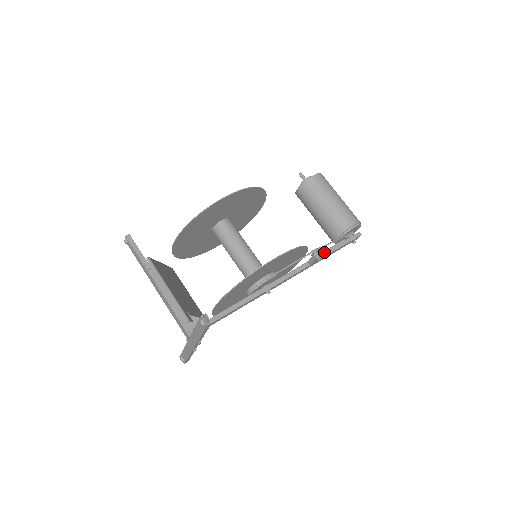
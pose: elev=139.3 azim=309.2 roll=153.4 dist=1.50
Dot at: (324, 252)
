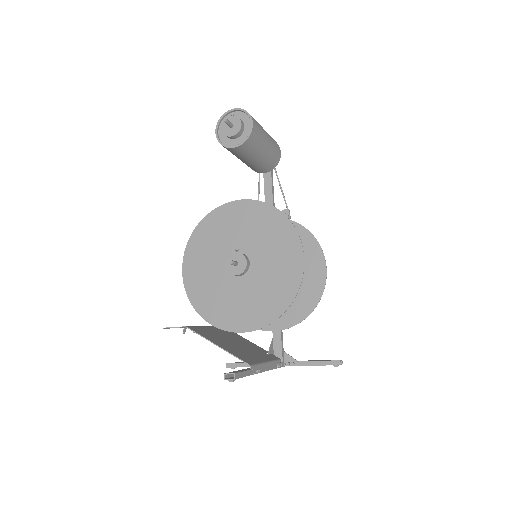
Dot at: (273, 198)
